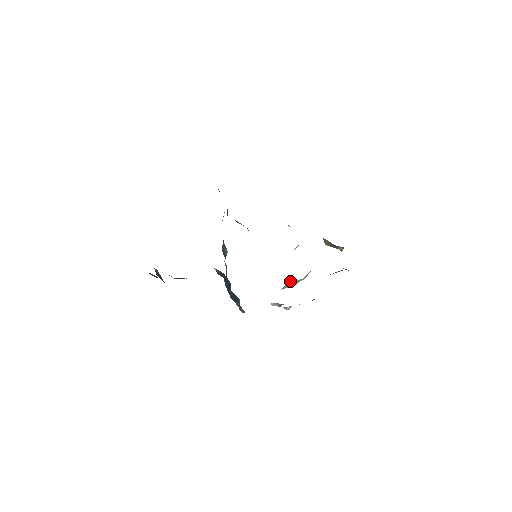
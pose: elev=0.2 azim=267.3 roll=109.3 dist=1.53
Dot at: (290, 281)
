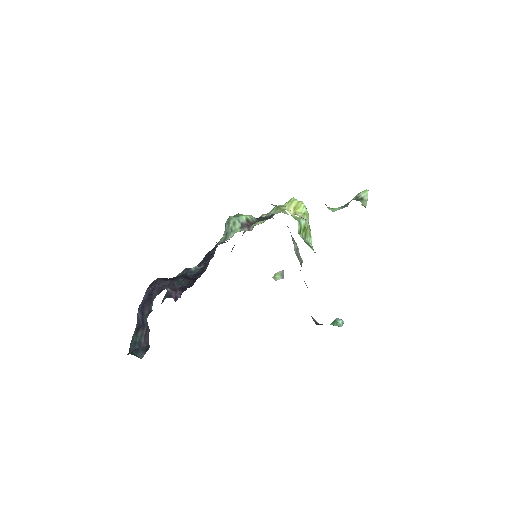
Dot at: occluded
